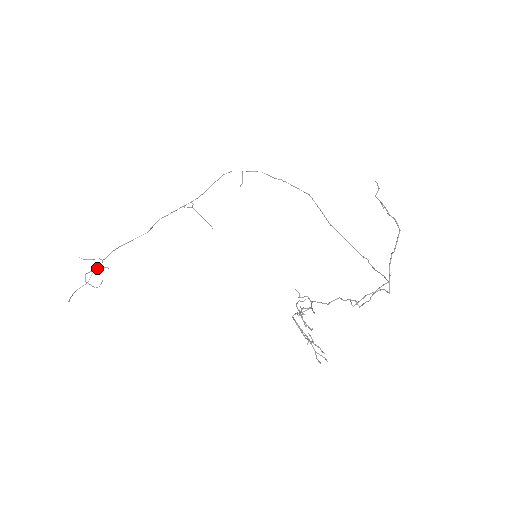
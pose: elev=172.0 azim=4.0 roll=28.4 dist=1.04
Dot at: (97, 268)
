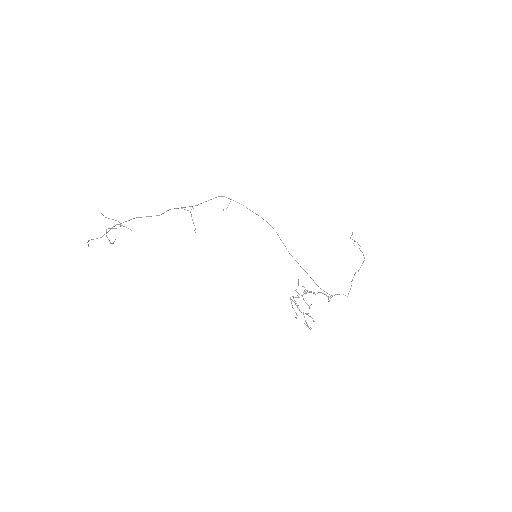
Dot at: (116, 228)
